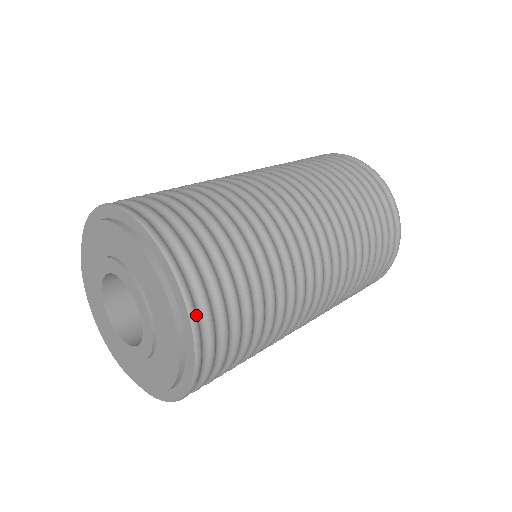
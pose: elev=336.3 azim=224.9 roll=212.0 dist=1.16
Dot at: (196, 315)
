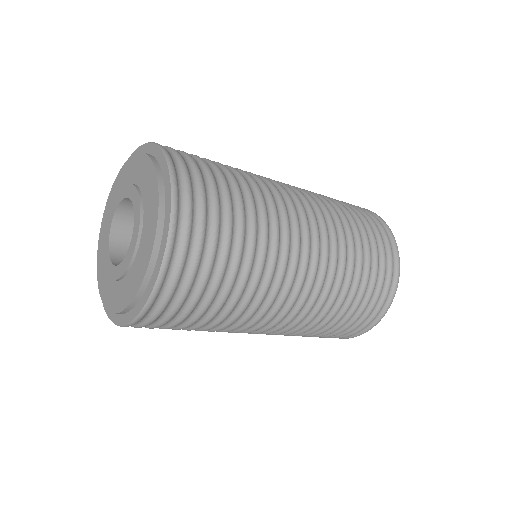
Dot at: (178, 191)
